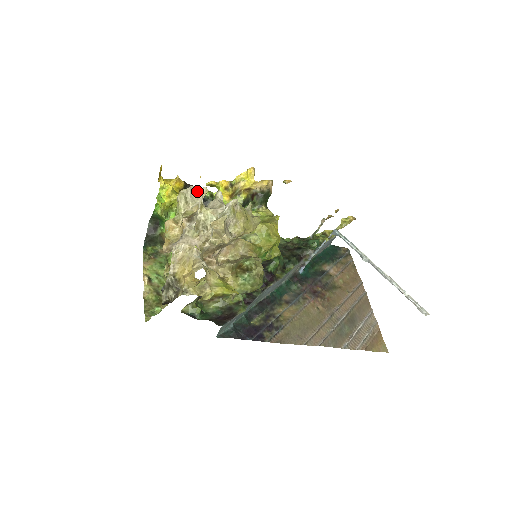
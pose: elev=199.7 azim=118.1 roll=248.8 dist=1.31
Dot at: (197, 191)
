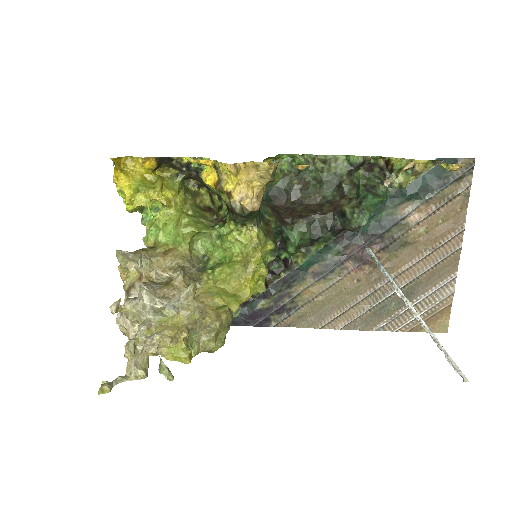
Dot at: (131, 256)
